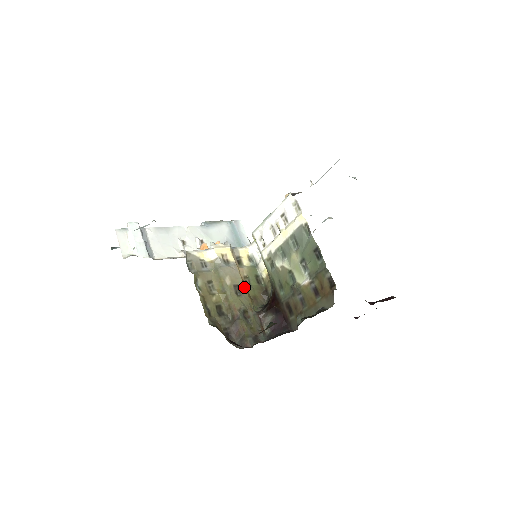
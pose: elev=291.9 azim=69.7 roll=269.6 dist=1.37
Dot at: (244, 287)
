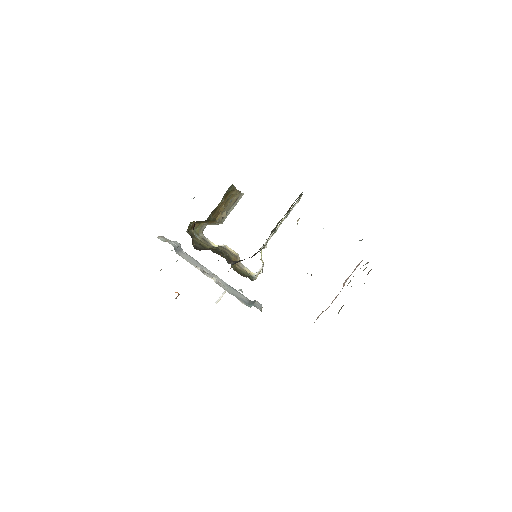
Dot at: (233, 259)
